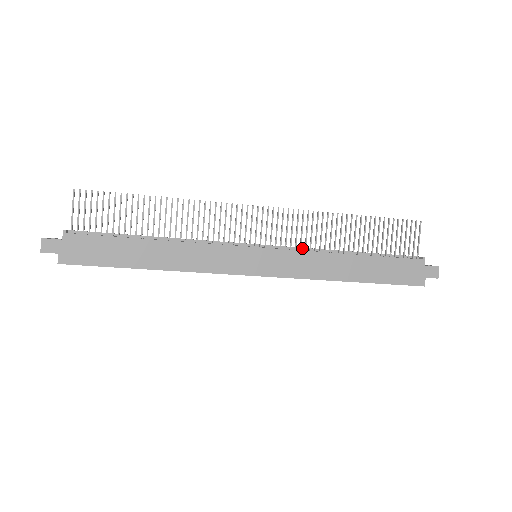
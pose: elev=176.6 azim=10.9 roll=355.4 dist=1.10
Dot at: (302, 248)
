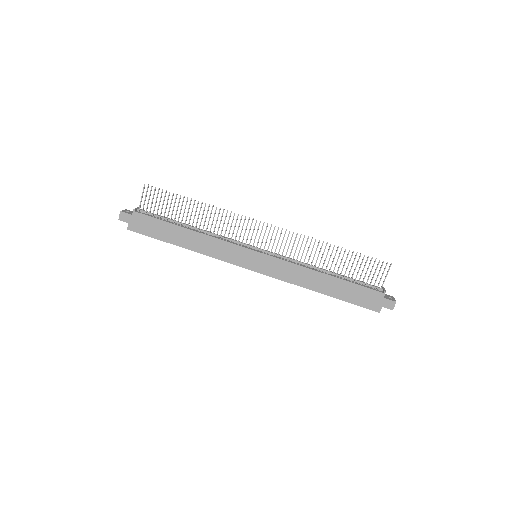
Dot at: (291, 259)
